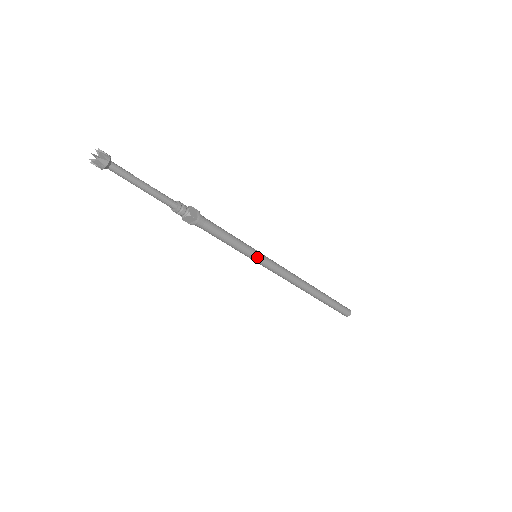
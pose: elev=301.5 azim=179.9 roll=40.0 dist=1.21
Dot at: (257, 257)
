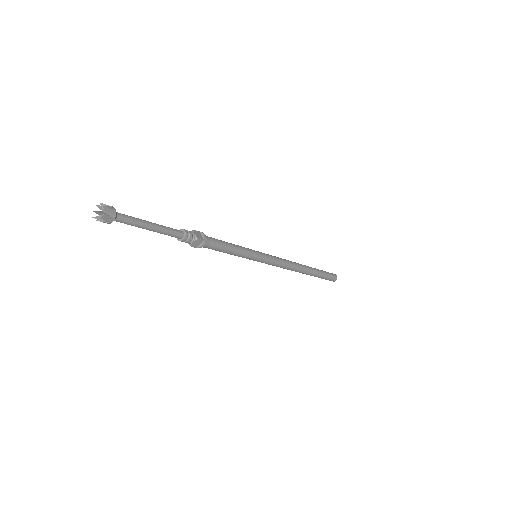
Dot at: (258, 256)
